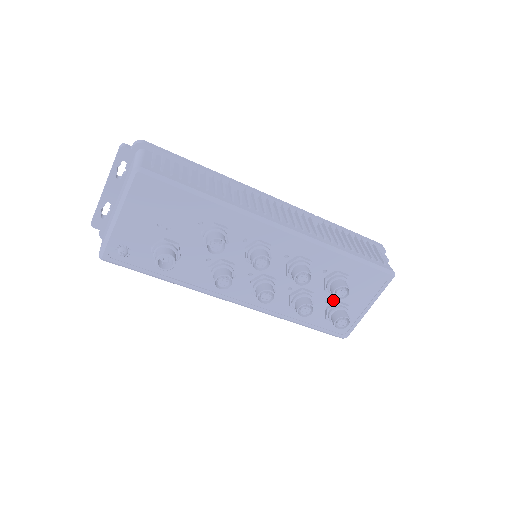
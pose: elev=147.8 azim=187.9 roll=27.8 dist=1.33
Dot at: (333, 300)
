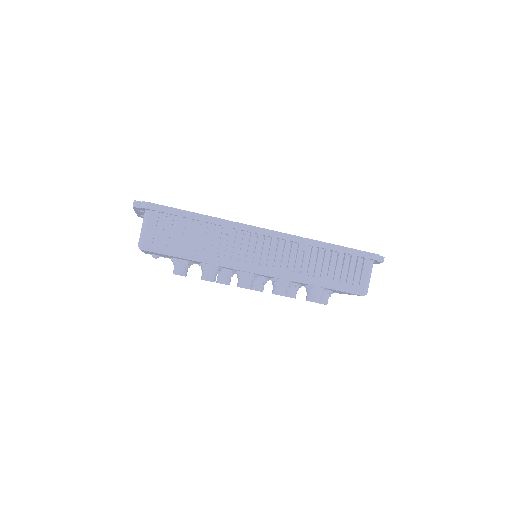
Dot at: occluded
